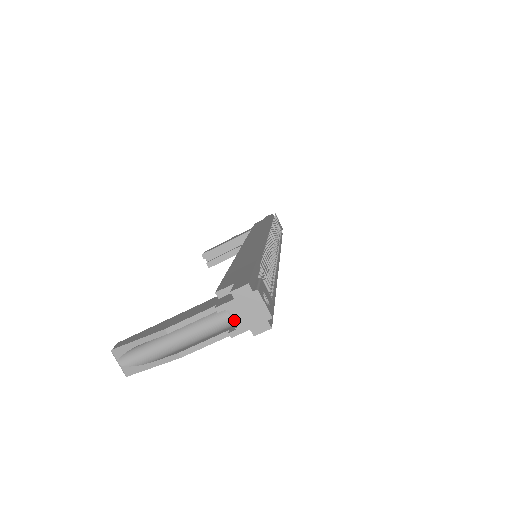
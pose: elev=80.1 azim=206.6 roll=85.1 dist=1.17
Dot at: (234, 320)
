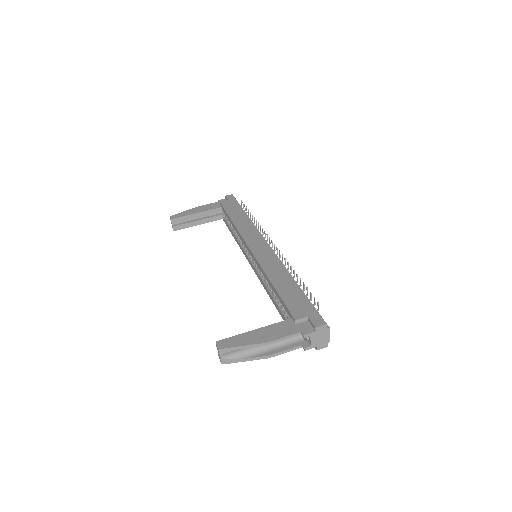
Dot at: (311, 342)
